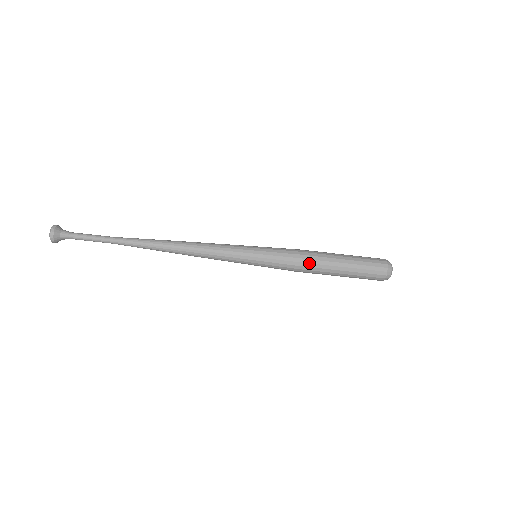
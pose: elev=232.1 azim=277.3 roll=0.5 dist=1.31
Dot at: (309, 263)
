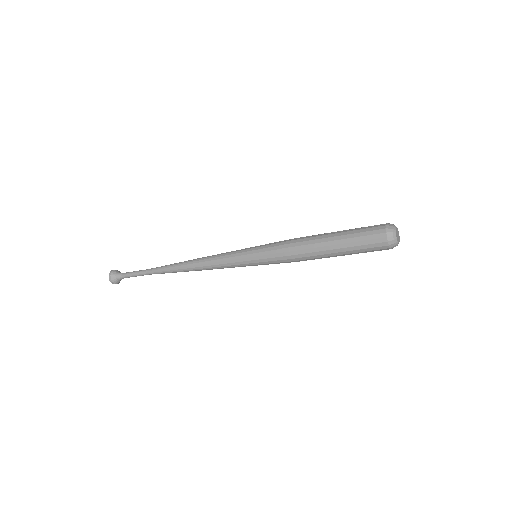
Dot at: (299, 250)
